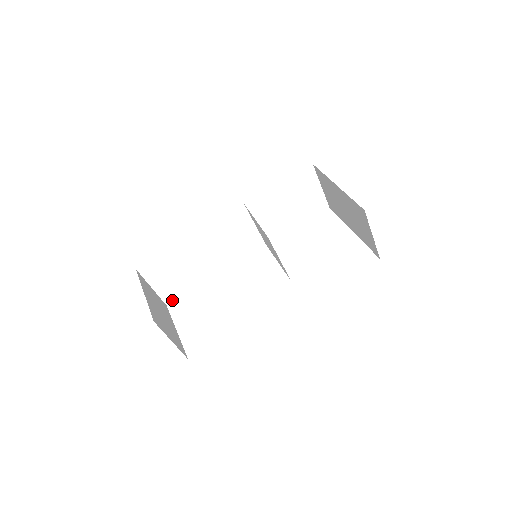
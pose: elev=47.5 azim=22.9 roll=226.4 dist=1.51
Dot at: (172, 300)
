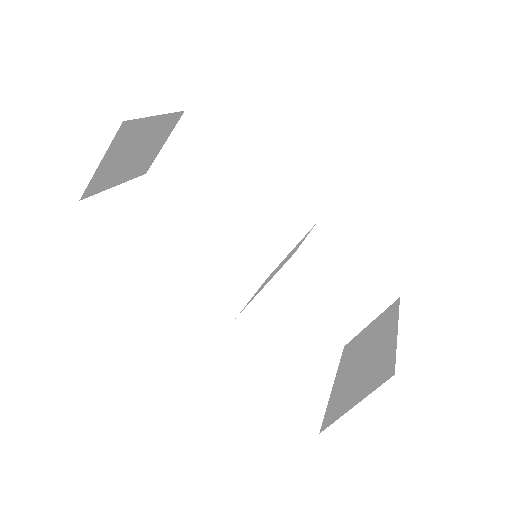
Dot at: (156, 178)
